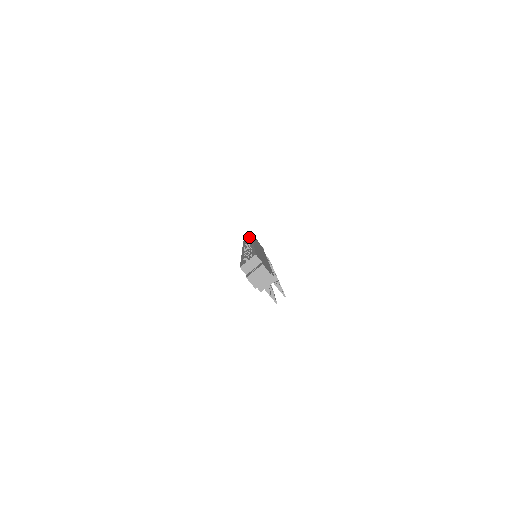
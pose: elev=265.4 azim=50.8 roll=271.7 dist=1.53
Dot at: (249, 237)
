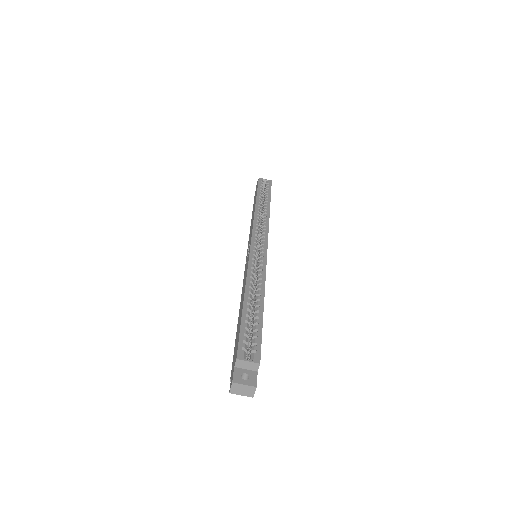
Dot at: (267, 186)
